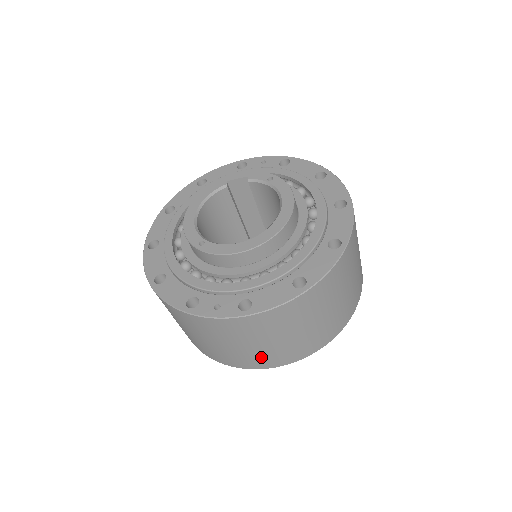
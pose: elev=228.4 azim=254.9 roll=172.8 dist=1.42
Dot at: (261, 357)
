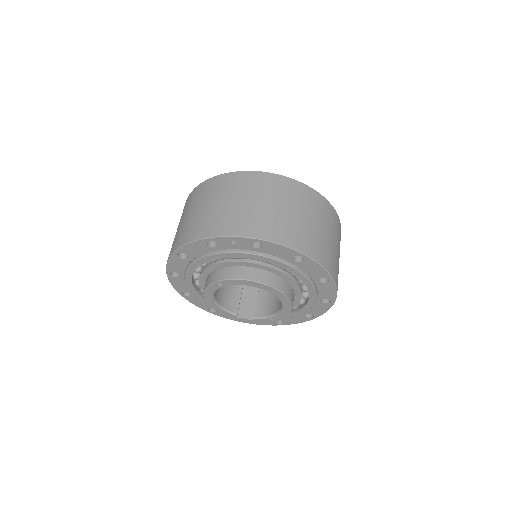
Dot at: (256, 220)
